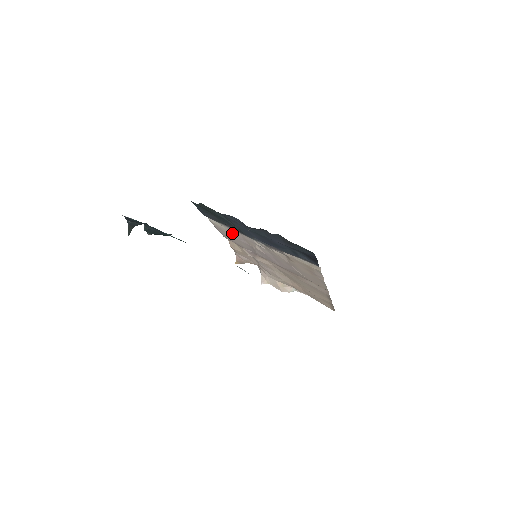
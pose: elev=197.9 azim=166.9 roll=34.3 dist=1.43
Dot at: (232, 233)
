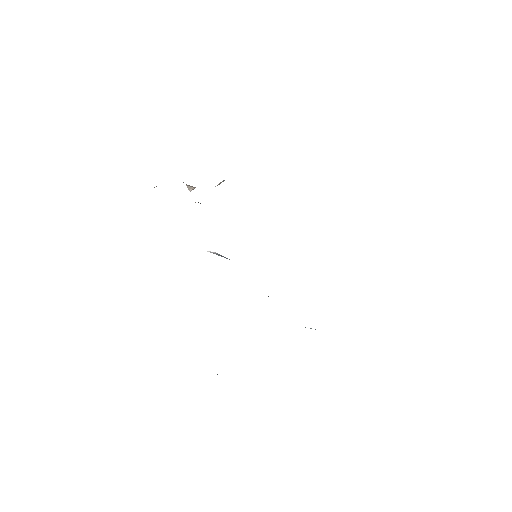
Dot at: occluded
